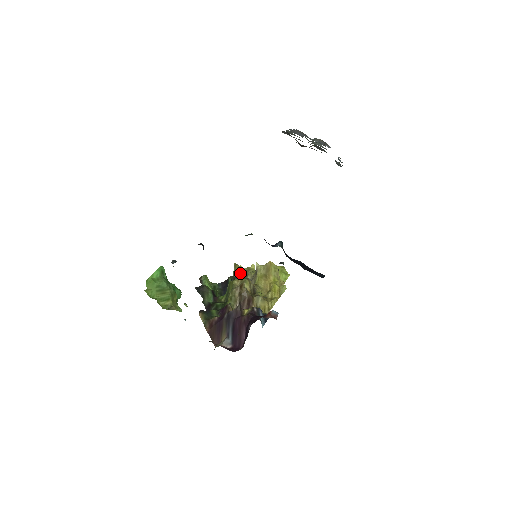
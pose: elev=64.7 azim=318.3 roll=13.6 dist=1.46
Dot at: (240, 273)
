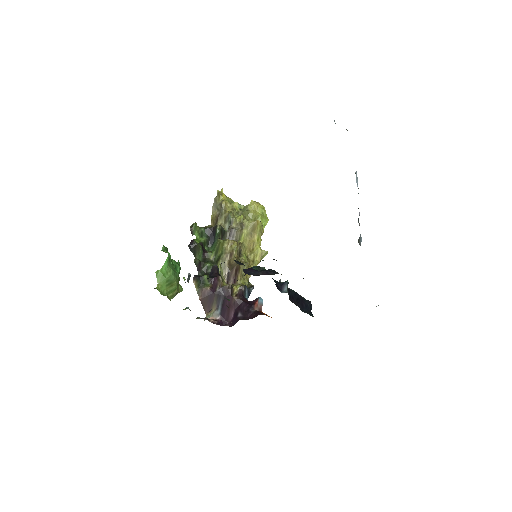
Dot at: (224, 212)
